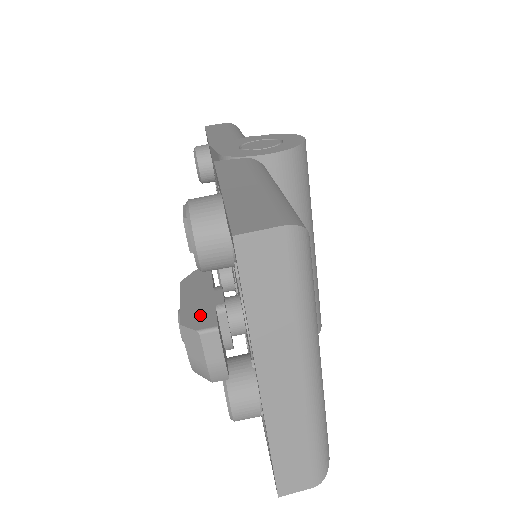
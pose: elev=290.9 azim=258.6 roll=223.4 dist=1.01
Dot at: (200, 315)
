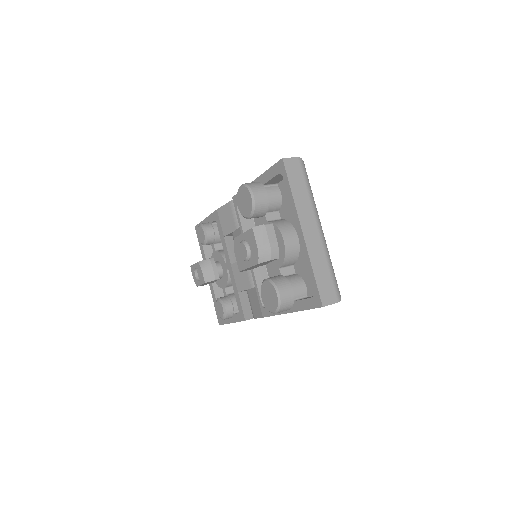
Dot at: occluded
